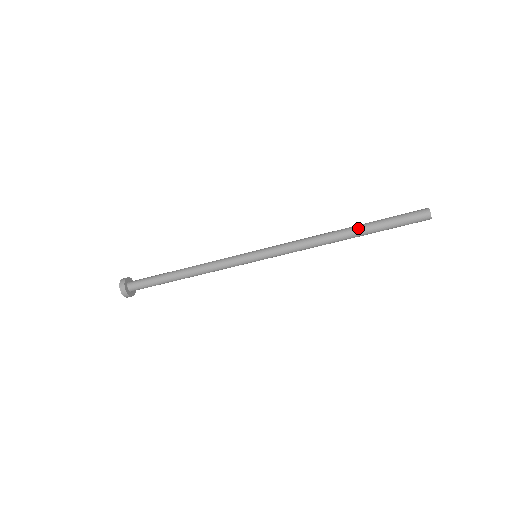
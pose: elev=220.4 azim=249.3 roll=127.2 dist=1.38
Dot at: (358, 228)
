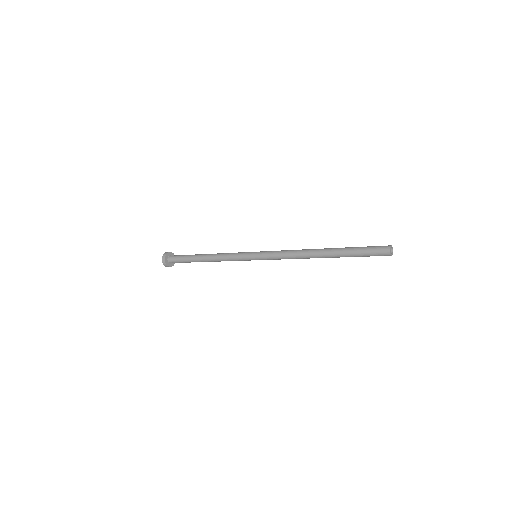
Dot at: (331, 253)
